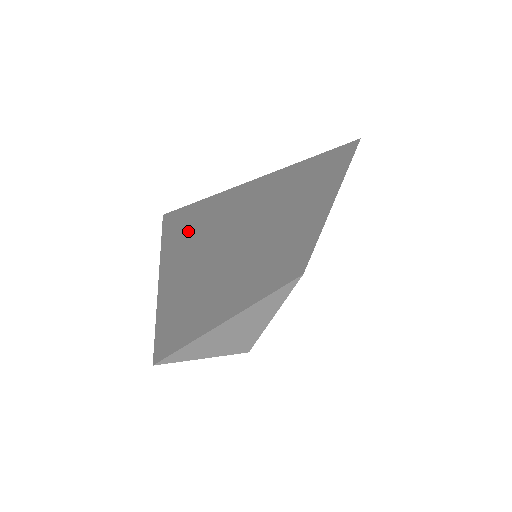
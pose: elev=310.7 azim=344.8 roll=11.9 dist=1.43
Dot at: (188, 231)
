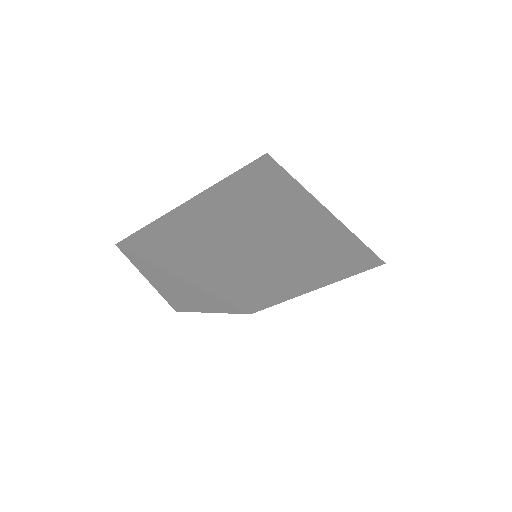
Dot at: (259, 183)
